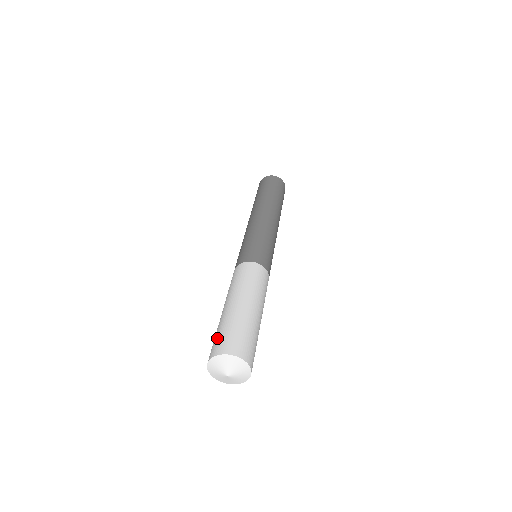
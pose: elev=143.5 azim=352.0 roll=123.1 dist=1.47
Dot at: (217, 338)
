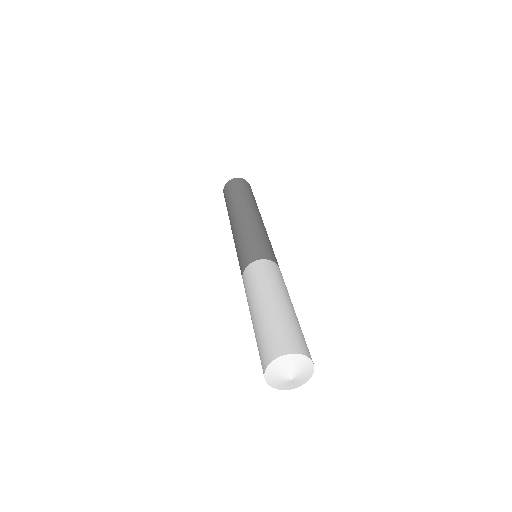
Dot at: (261, 347)
